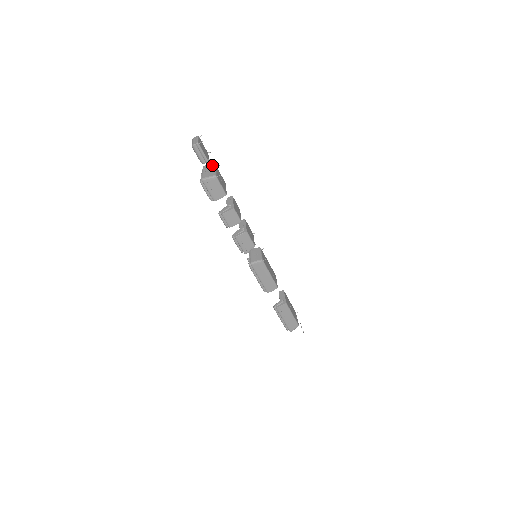
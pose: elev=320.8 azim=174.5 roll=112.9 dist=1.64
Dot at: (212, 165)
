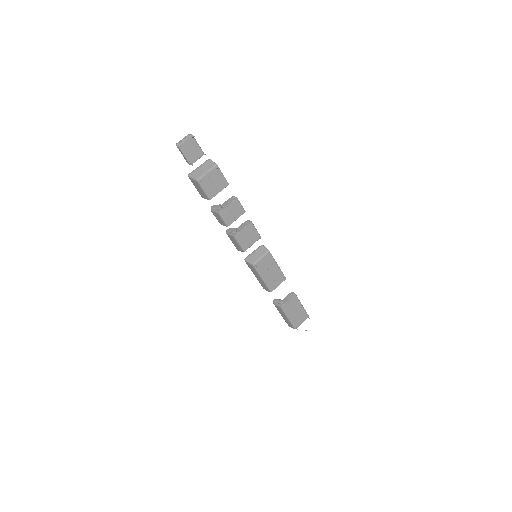
Dot at: (213, 164)
